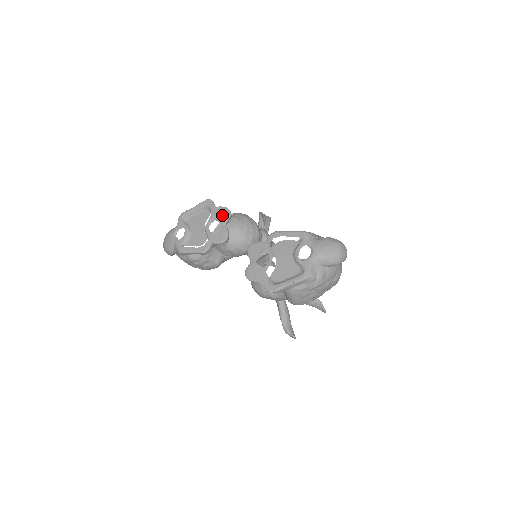
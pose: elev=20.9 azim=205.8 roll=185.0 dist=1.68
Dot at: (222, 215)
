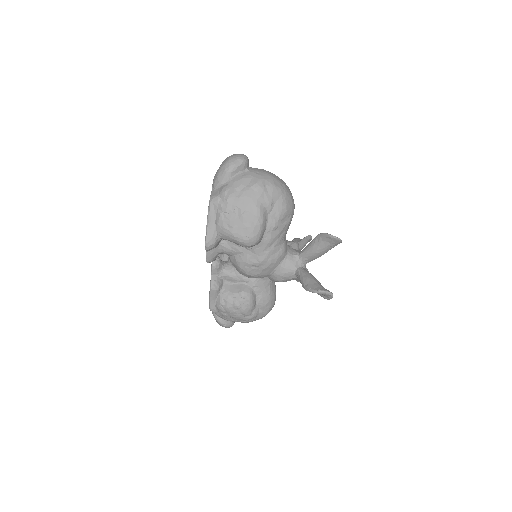
Dot at: occluded
